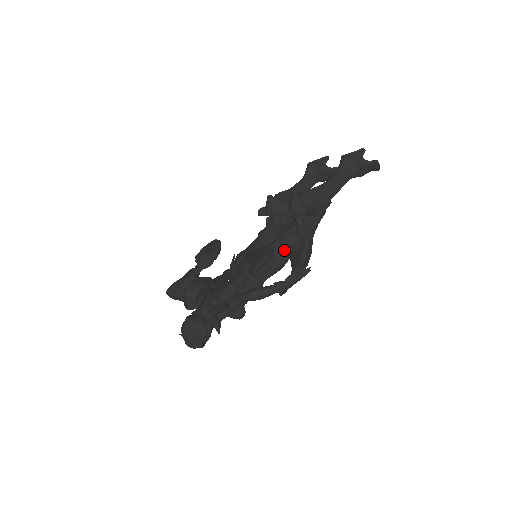
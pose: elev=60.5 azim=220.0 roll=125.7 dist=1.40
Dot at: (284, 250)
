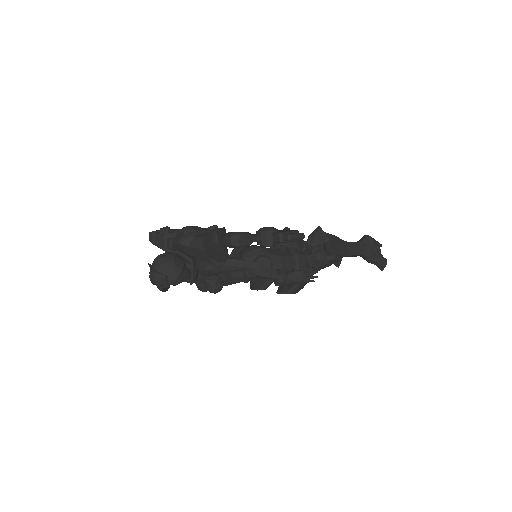
Dot at: (290, 261)
